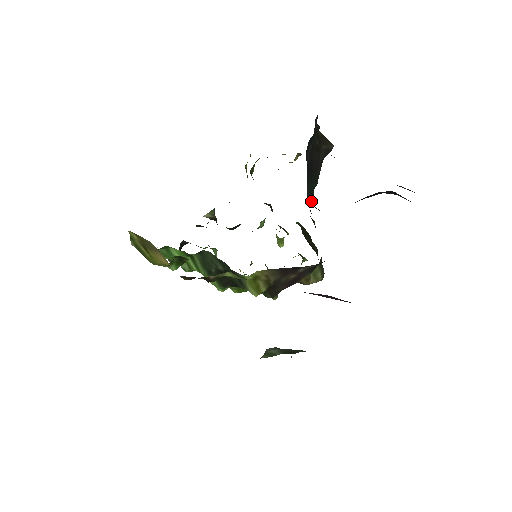
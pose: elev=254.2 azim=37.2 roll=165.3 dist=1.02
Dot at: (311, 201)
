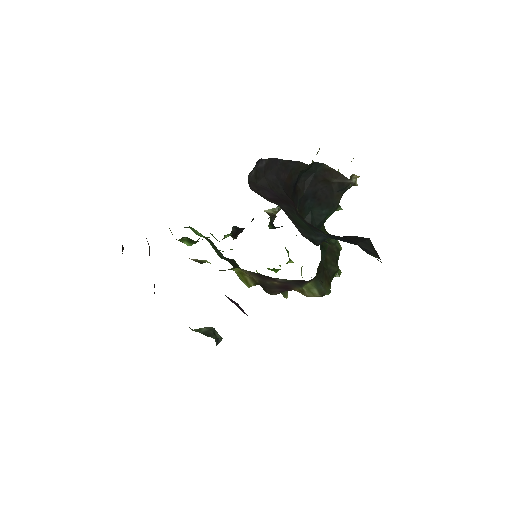
Dot at: occluded
